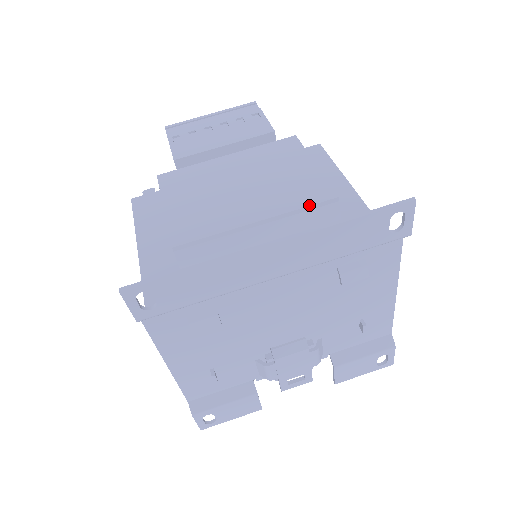
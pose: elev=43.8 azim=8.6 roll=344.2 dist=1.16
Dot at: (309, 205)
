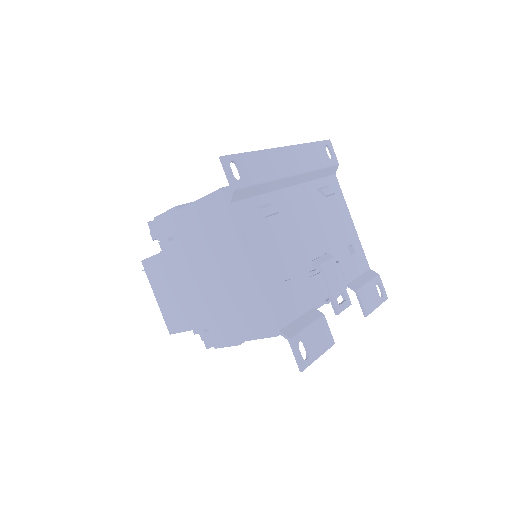
Dot at: occluded
